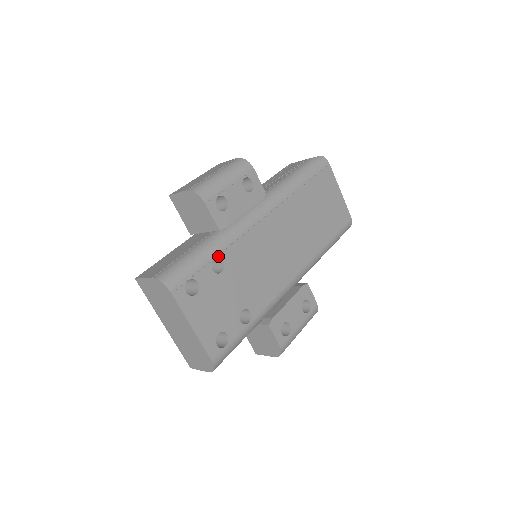
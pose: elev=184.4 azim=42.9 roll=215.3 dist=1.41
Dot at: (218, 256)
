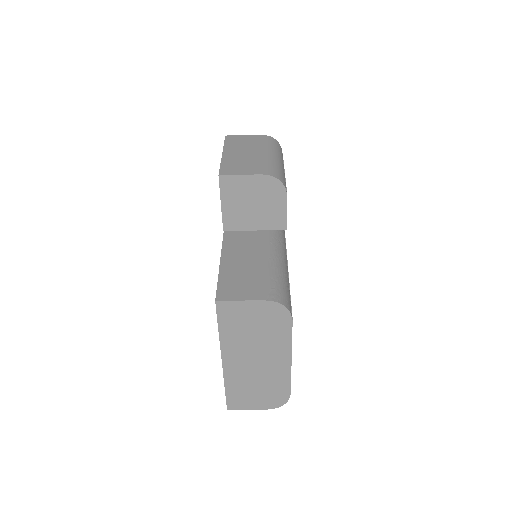
Dot at: (287, 263)
